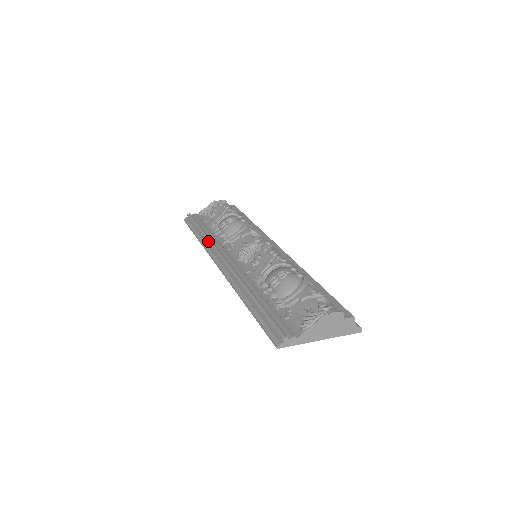
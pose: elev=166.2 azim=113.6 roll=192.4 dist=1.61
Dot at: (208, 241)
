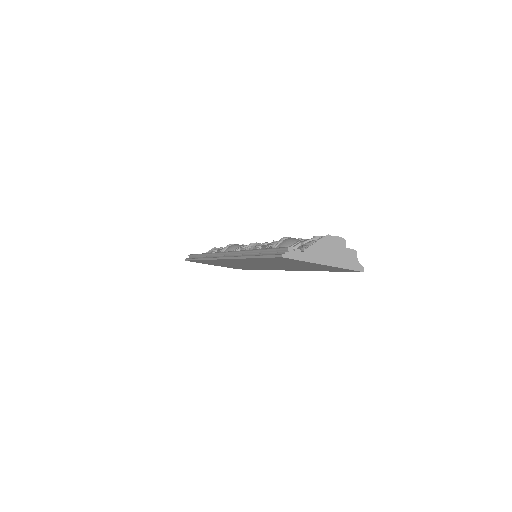
Dot at: (209, 253)
